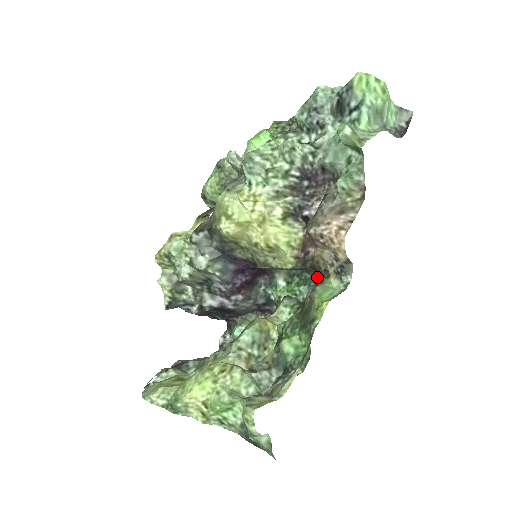
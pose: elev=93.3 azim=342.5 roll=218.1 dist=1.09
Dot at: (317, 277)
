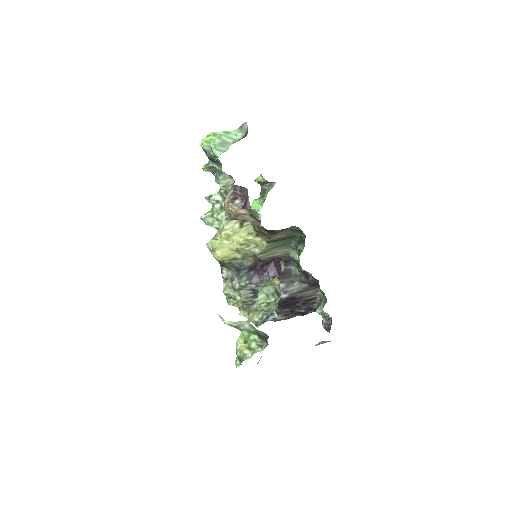
Dot at: (300, 234)
